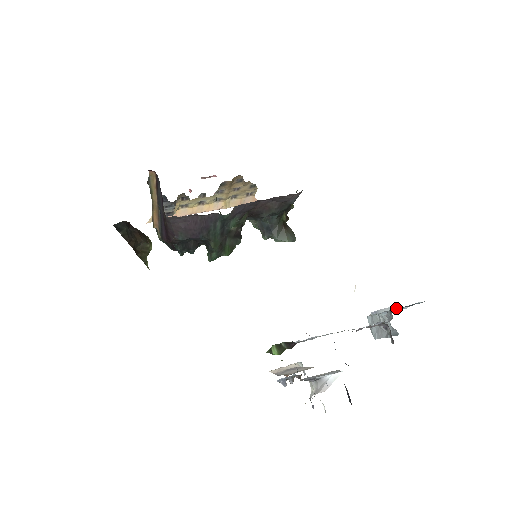
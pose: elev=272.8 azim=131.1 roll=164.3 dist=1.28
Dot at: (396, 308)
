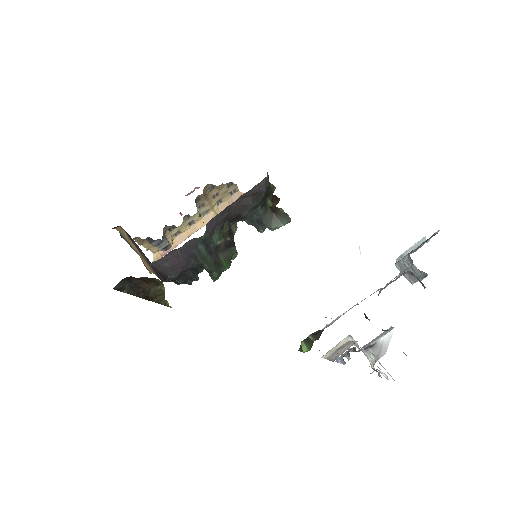
Dot at: (421, 243)
